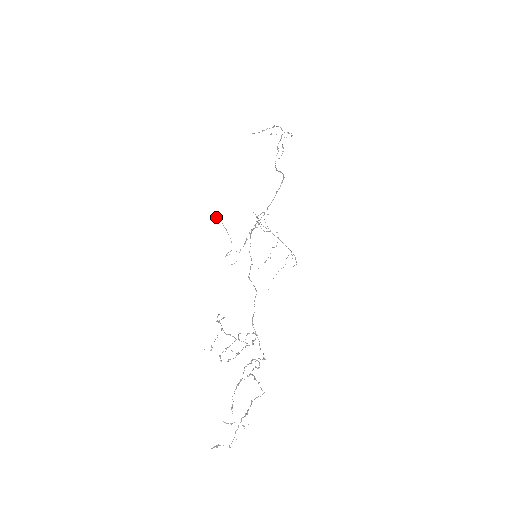
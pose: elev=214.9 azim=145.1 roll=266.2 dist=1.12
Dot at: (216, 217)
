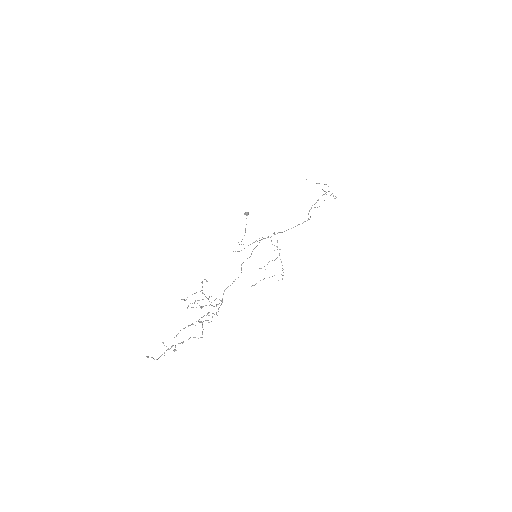
Dot at: (244, 213)
